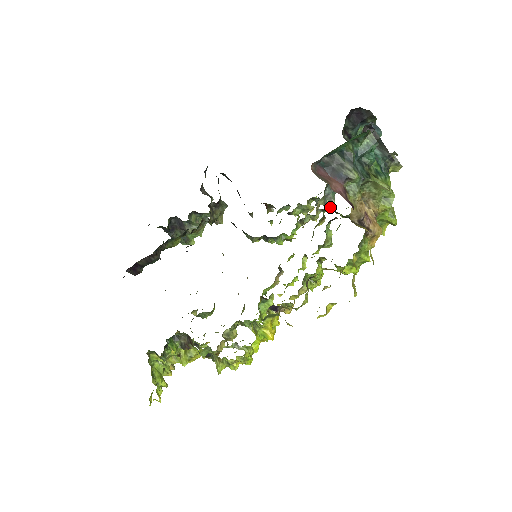
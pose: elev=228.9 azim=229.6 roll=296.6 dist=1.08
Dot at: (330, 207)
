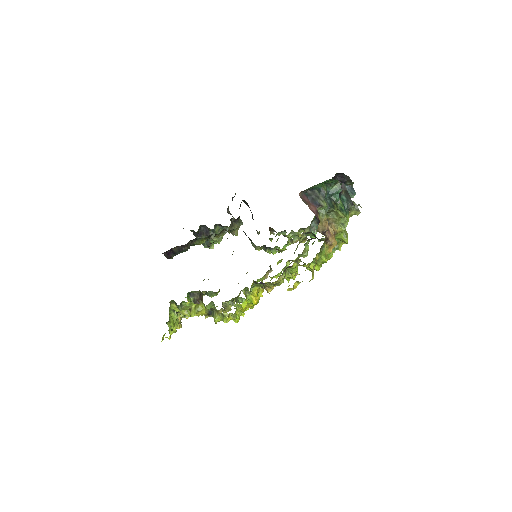
Dot at: occluded
